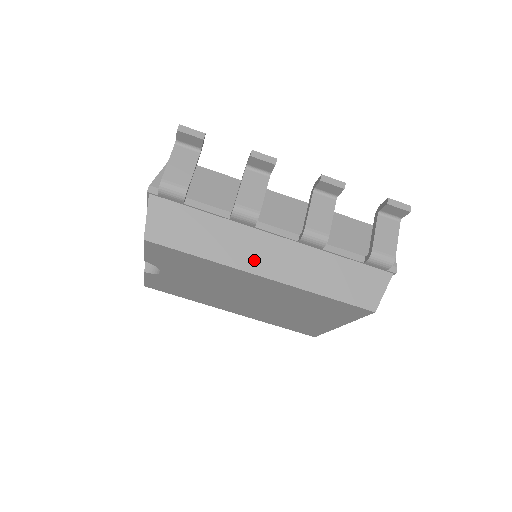
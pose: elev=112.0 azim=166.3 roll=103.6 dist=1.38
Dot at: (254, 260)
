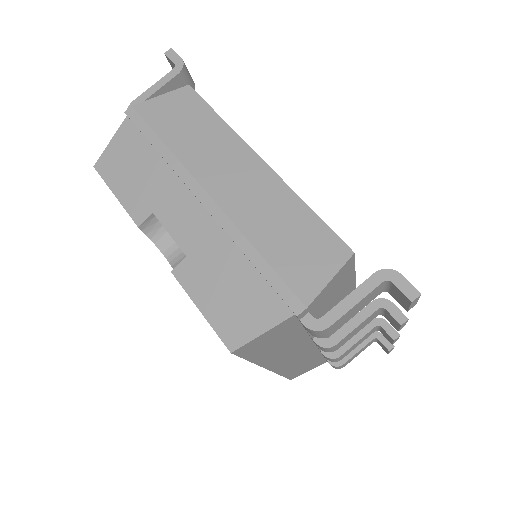
Dot at: (281, 361)
